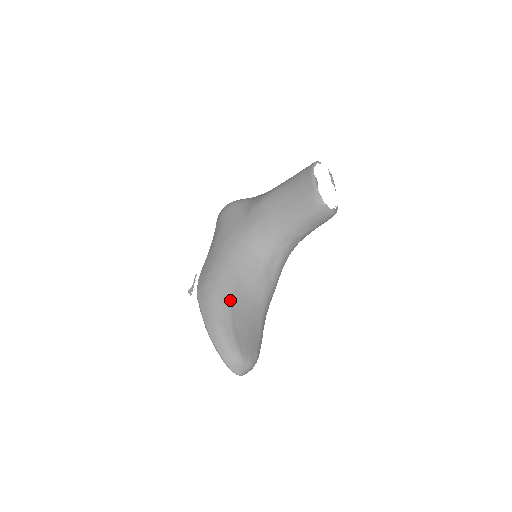
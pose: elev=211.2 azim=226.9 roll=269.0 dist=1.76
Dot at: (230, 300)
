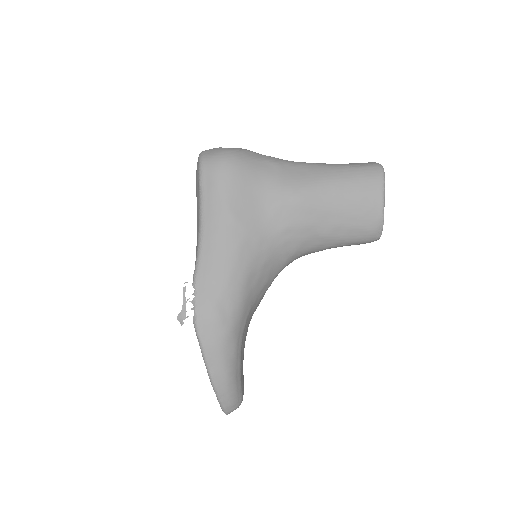
Dot at: (242, 338)
